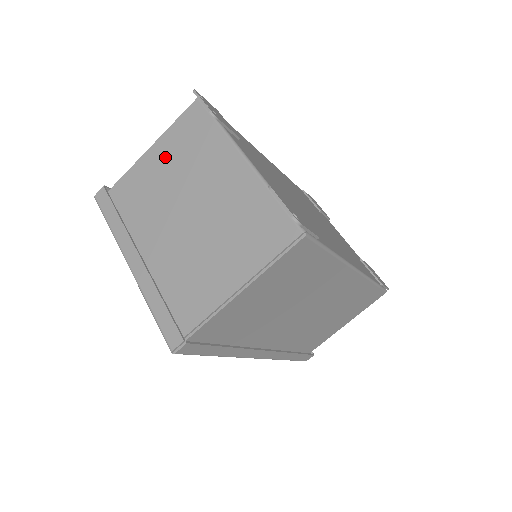
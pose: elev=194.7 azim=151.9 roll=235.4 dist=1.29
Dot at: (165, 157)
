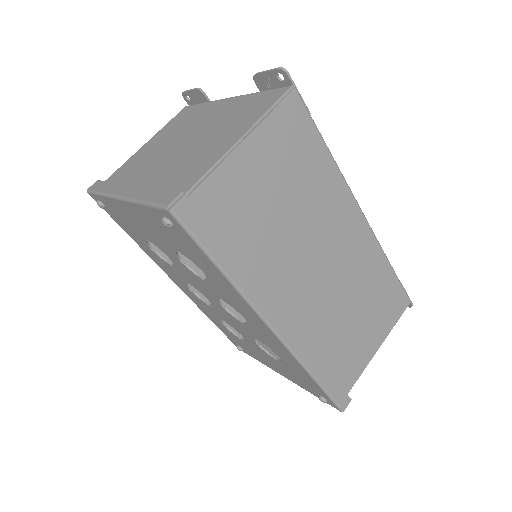
Dot at: (158, 139)
